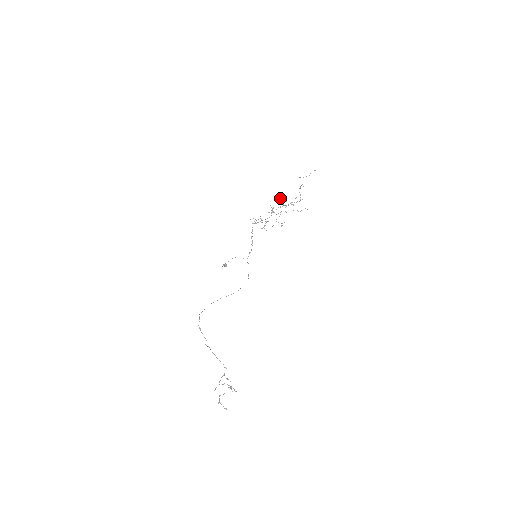
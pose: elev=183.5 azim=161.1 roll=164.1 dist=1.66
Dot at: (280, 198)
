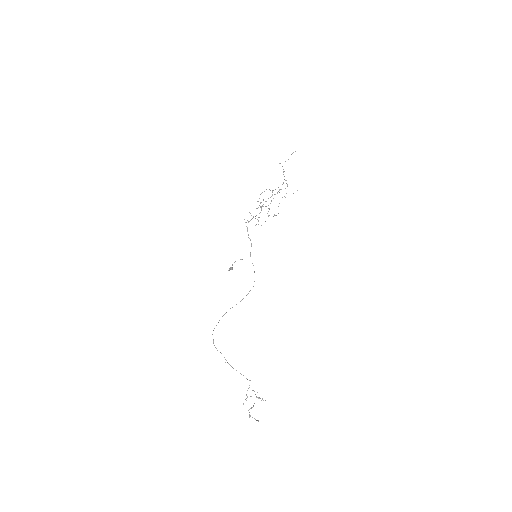
Dot at: occluded
